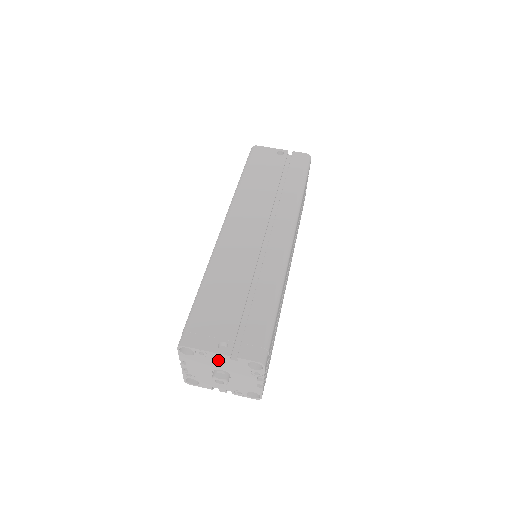
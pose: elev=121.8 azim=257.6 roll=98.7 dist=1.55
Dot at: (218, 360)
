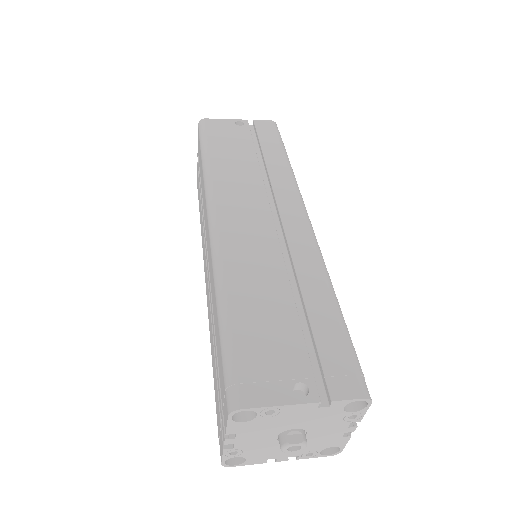
Dot at: (295, 415)
